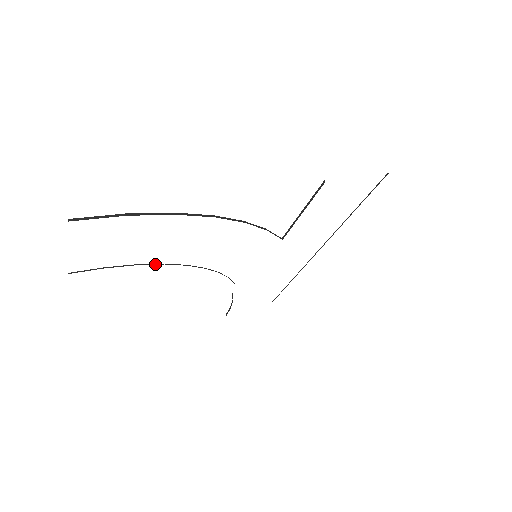
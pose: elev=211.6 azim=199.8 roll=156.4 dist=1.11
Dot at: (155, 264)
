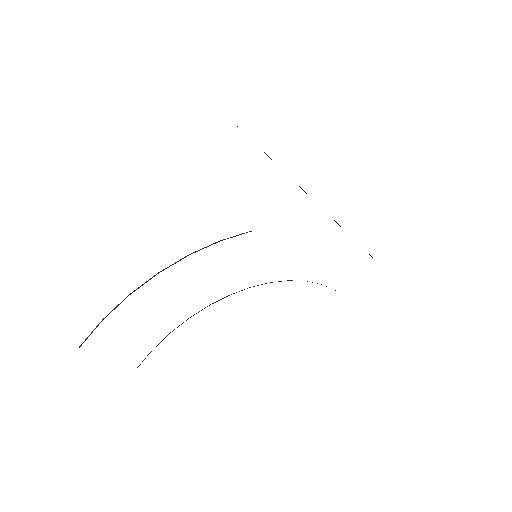
Dot at: occluded
